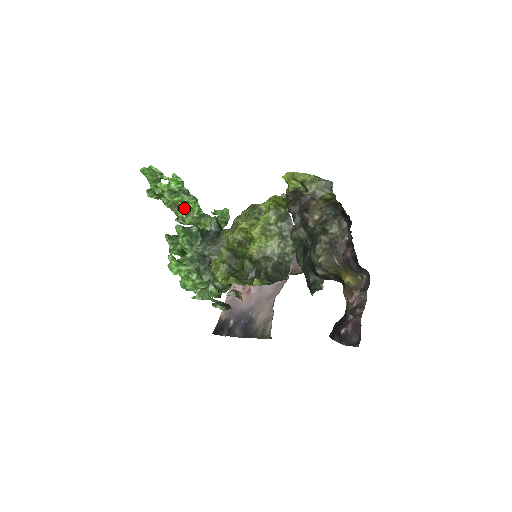
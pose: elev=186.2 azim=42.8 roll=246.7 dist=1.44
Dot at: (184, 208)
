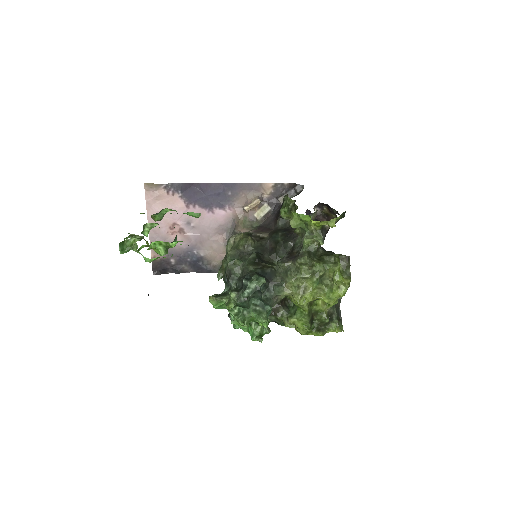
Dot at: occluded
